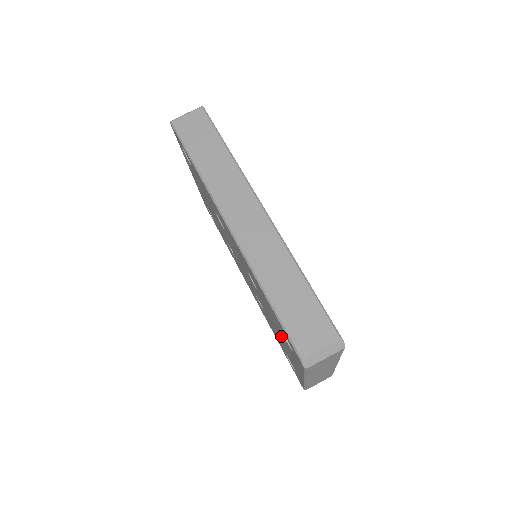
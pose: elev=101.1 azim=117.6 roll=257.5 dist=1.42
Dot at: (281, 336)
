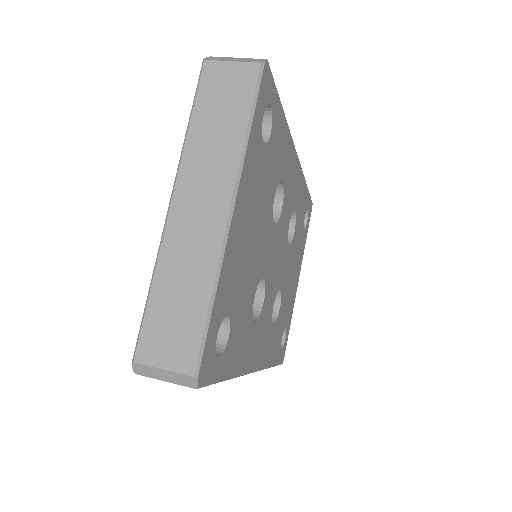
Dot at: occluded
